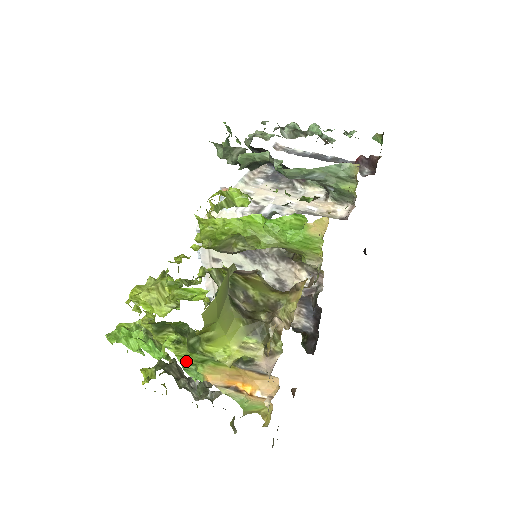
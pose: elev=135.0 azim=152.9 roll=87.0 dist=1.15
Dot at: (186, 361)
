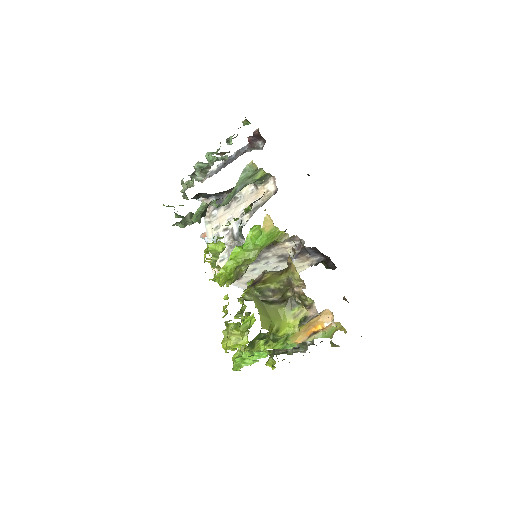
Dot at: (279, 345)
